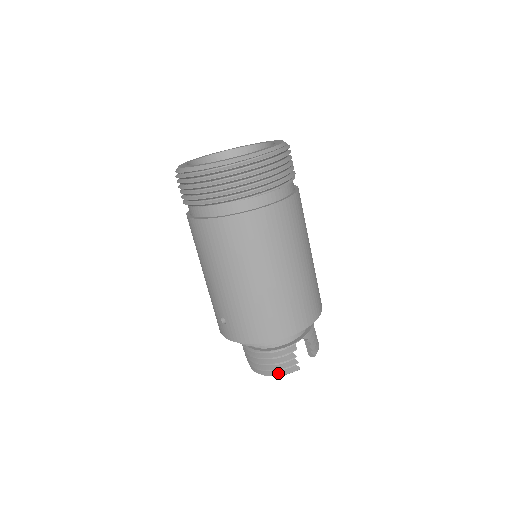
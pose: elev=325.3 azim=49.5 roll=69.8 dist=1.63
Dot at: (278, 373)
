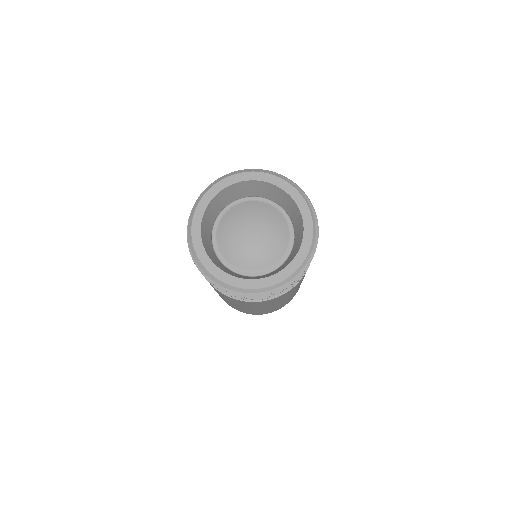
Dot at: occluded
